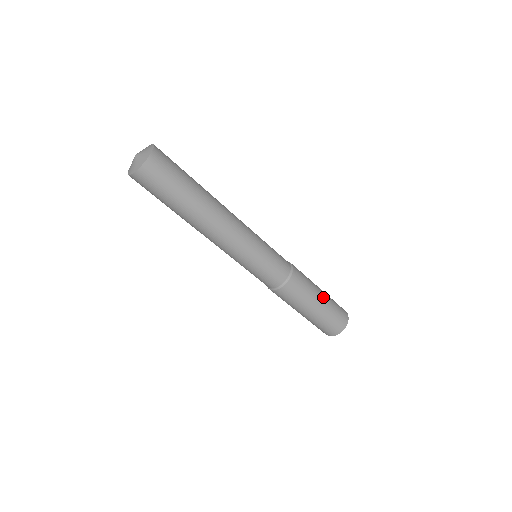
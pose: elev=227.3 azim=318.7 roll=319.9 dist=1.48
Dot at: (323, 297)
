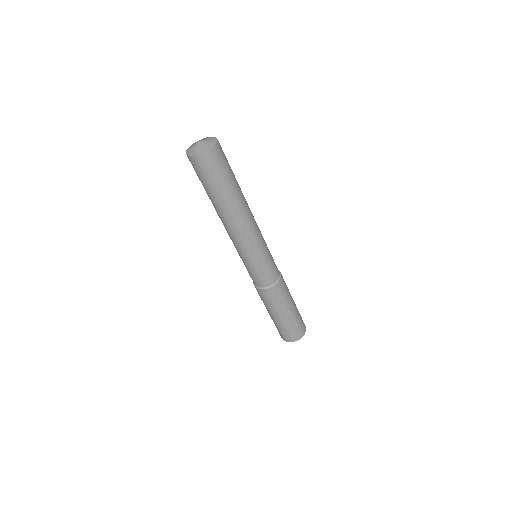
Dot at: (293, 310)
